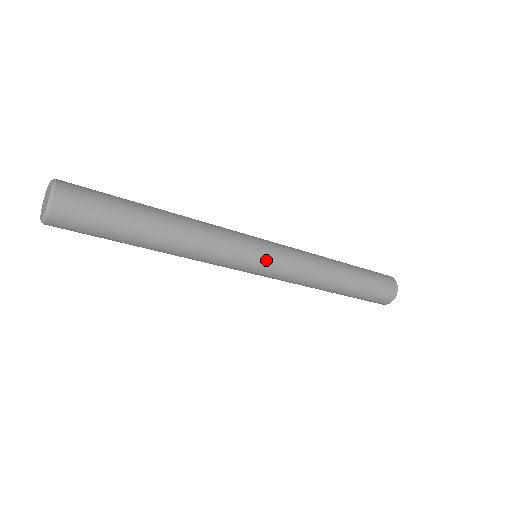
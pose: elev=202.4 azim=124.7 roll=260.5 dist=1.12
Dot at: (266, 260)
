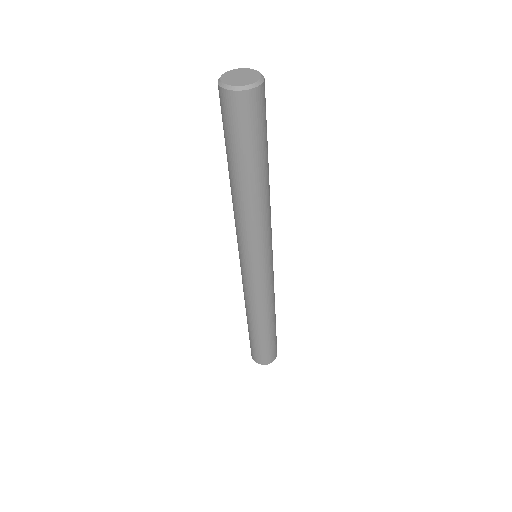
Dot at: (272, 258)
